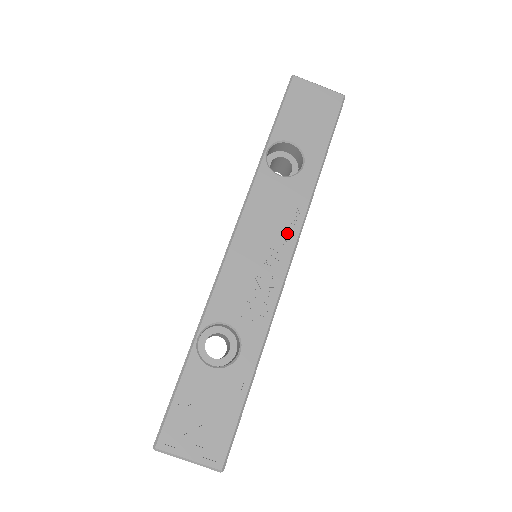
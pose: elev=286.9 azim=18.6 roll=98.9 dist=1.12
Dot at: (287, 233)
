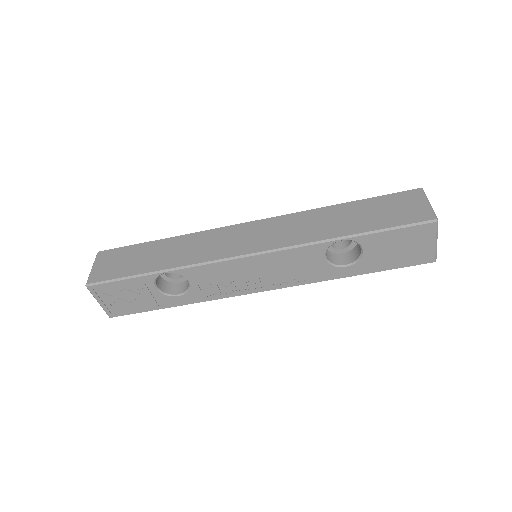
Dot at: (281, 282)
